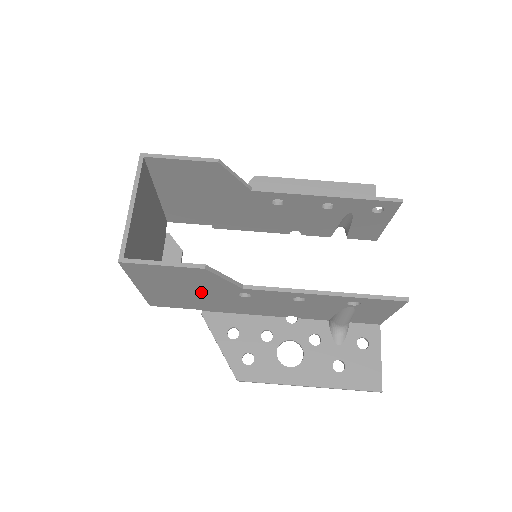
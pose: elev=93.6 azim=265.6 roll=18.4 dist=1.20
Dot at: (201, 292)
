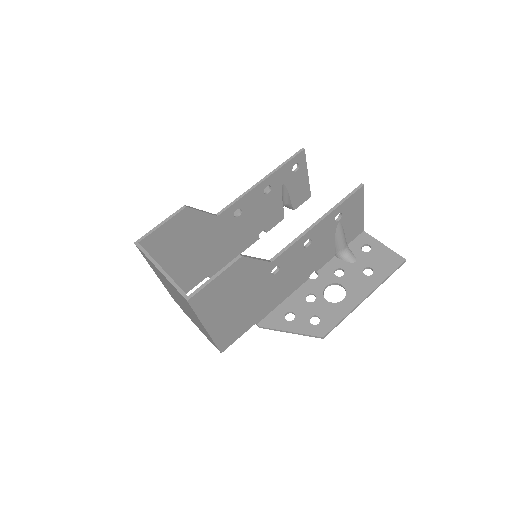
Dot at: (248, 294)
